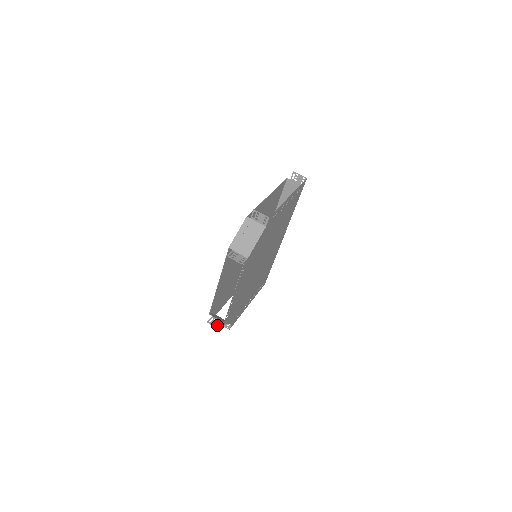
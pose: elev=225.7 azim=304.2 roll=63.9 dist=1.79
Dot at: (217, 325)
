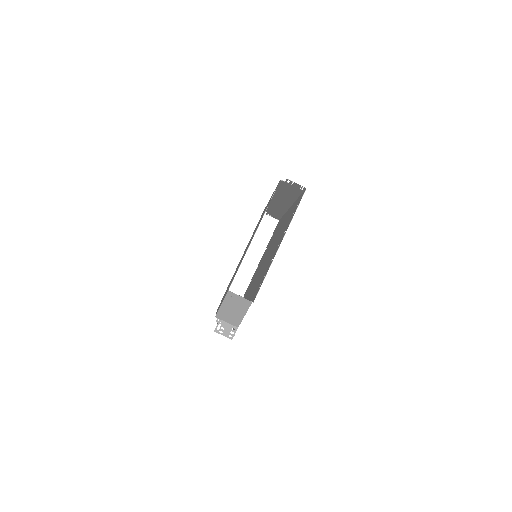
Dot at: occluded
